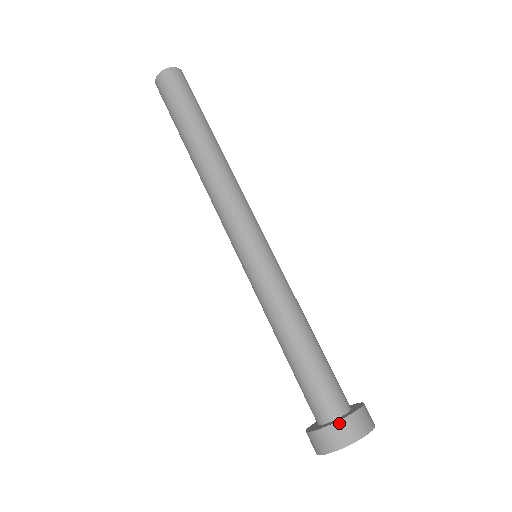
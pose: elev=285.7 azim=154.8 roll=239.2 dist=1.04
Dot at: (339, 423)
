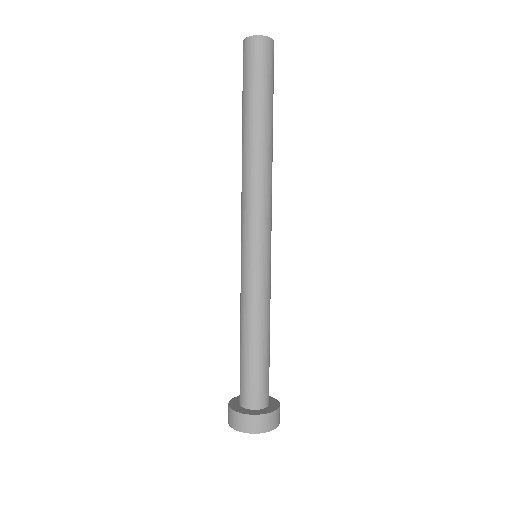
Dot at: (268, 415)
